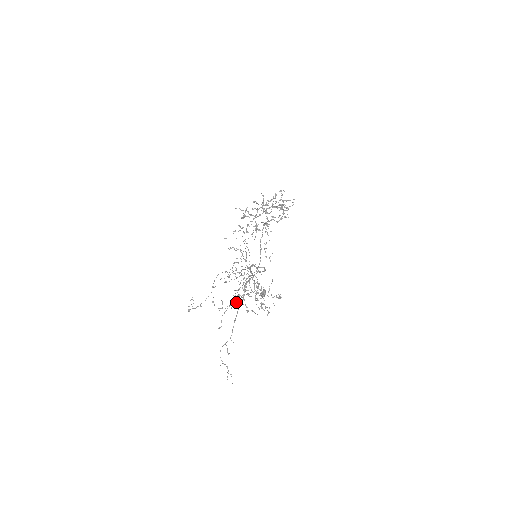
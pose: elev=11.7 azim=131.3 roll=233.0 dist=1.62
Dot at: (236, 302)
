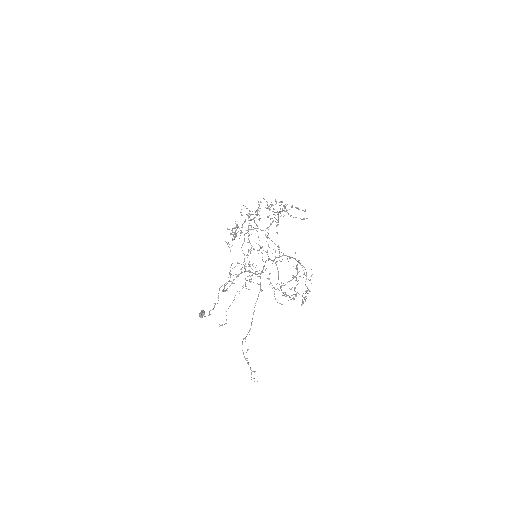
Dot at: occluded
